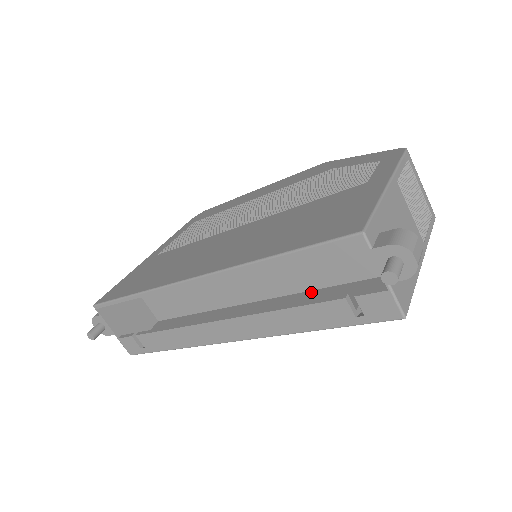
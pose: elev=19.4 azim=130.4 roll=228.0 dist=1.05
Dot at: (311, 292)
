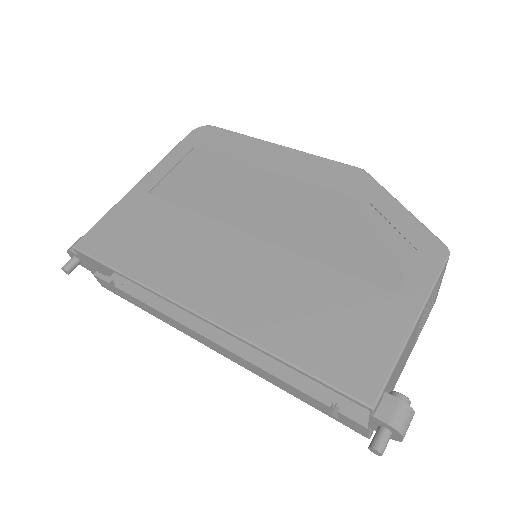
Dot at: occluded
